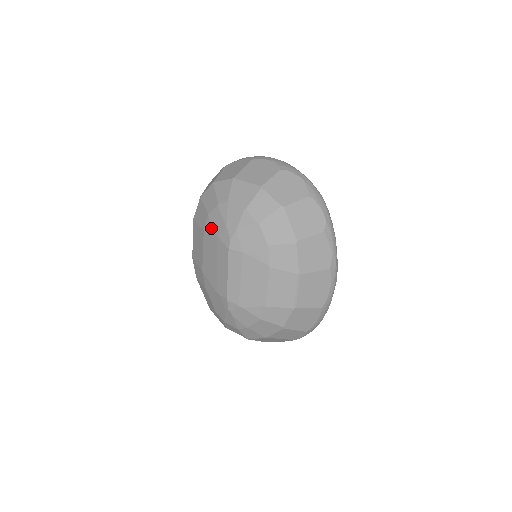
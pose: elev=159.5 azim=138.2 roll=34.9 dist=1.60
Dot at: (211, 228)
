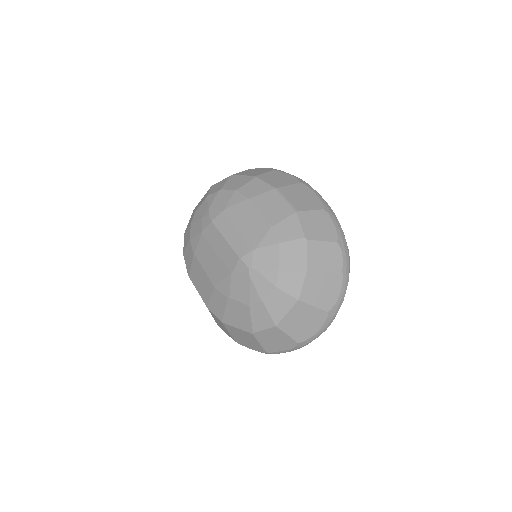
Dot at: (196, 240)
